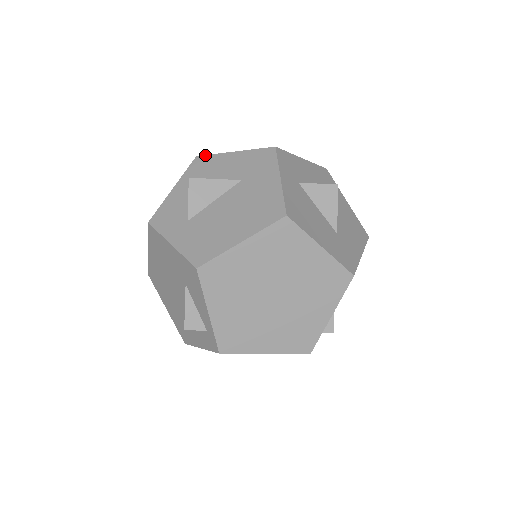
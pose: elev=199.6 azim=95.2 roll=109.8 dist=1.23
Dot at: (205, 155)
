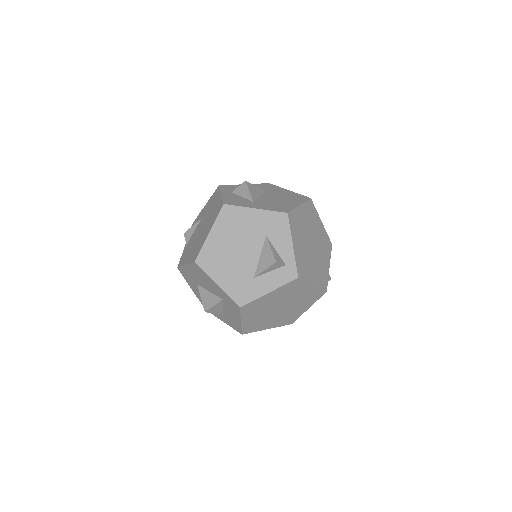
Dot at: (225, 185)
